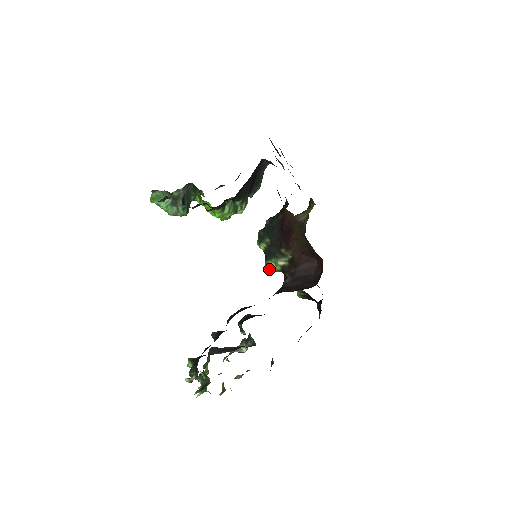
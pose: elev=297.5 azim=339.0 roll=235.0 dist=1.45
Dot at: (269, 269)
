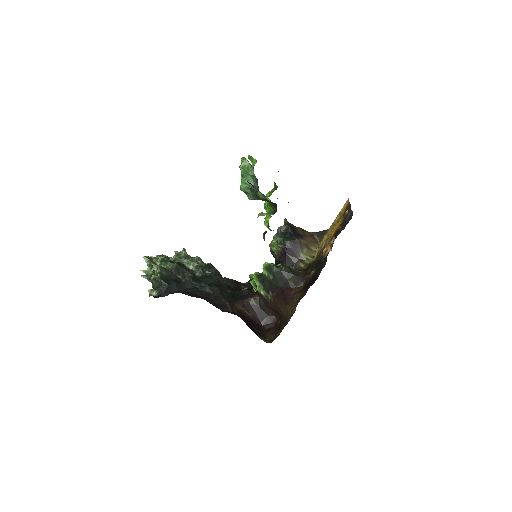
Dot at: (253, 278)
